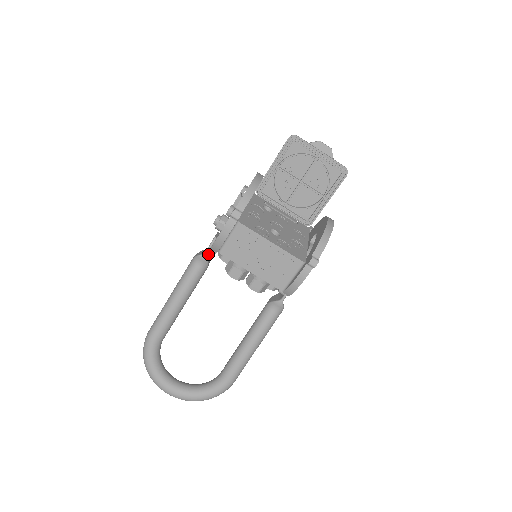
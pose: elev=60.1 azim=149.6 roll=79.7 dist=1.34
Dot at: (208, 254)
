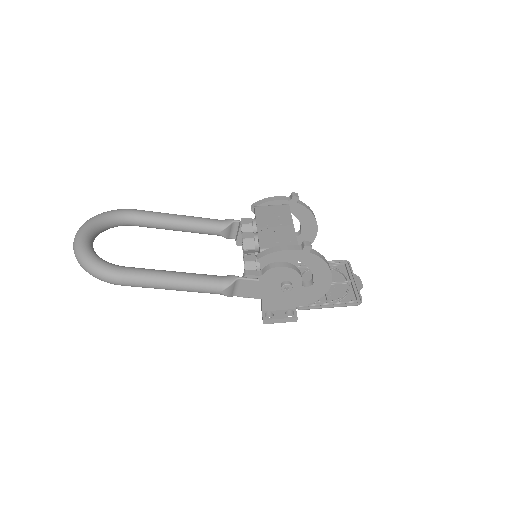
Dot at: (232, 229)
